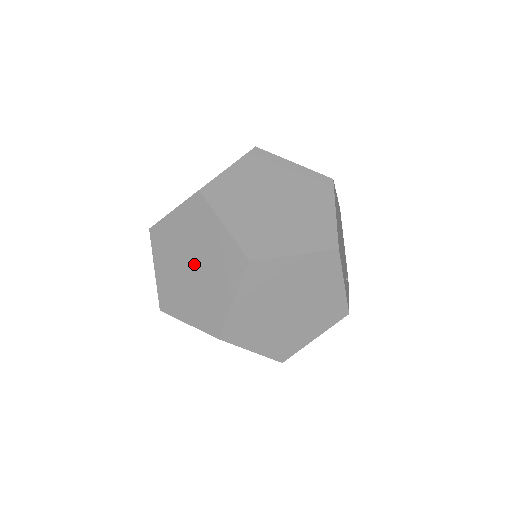
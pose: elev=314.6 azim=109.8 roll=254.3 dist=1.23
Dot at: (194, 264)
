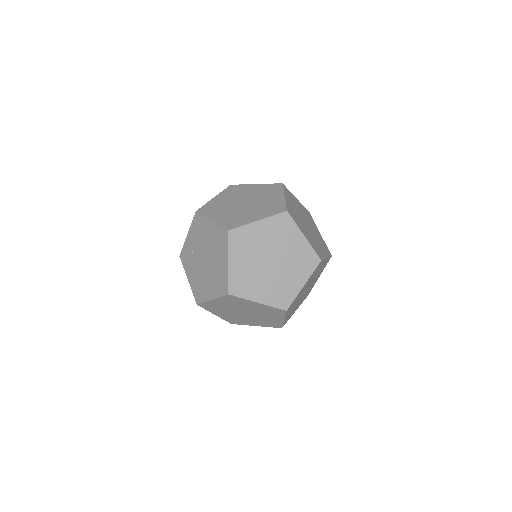
Dot at: (245, 202)
